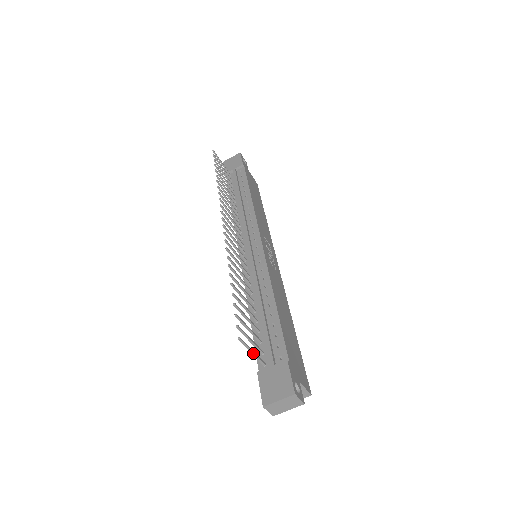
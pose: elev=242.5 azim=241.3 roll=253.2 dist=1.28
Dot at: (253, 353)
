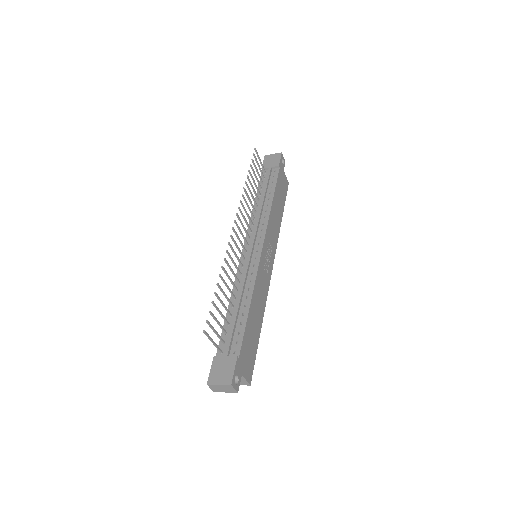
Dot at: (214, 343)
